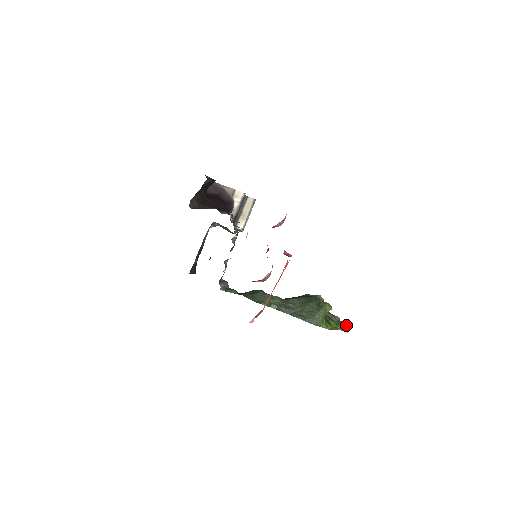
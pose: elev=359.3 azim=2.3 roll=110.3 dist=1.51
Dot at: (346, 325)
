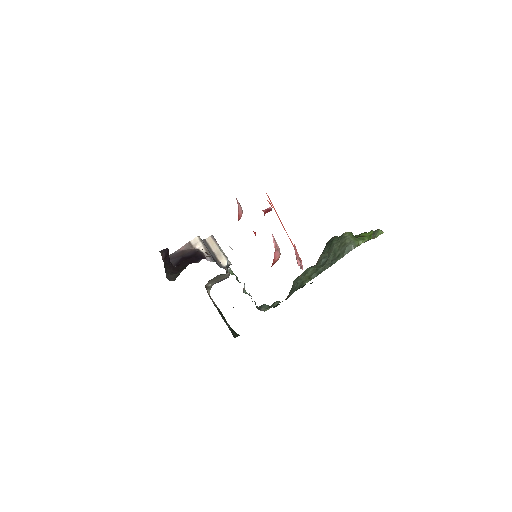
Dot at: (376, 230)
